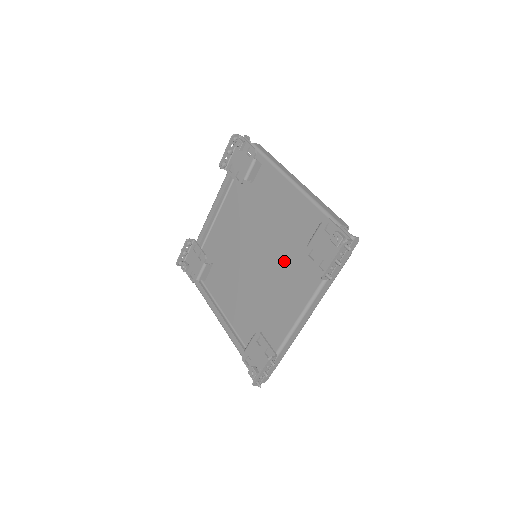
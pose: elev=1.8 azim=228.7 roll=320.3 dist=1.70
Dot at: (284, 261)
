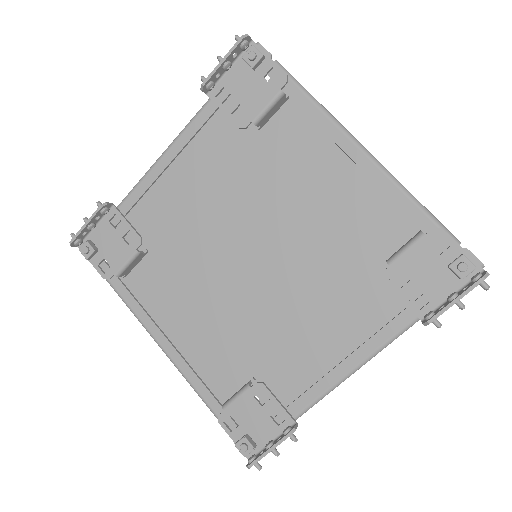
Dot at: (314, 273)
